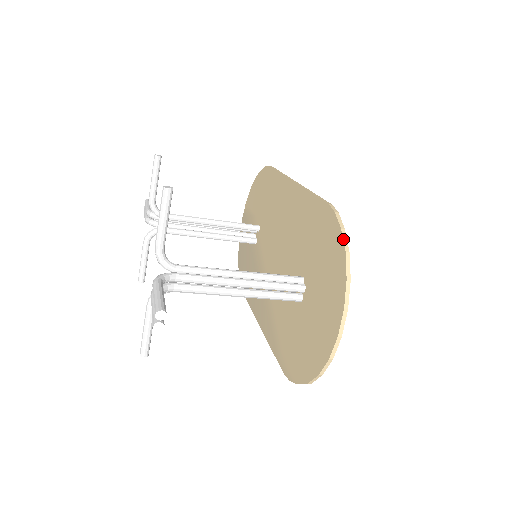
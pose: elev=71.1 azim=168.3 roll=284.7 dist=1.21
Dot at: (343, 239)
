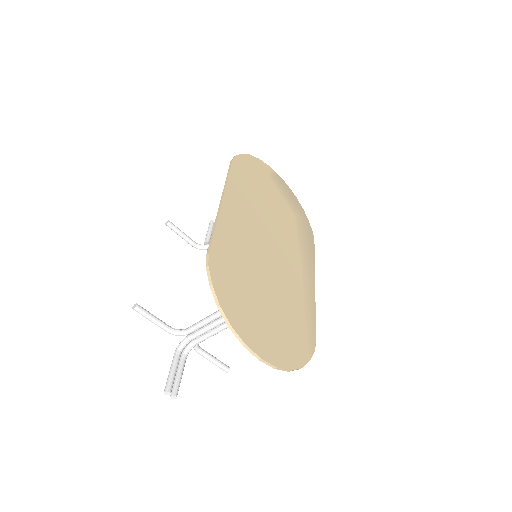
Dot at: (213, 295)
